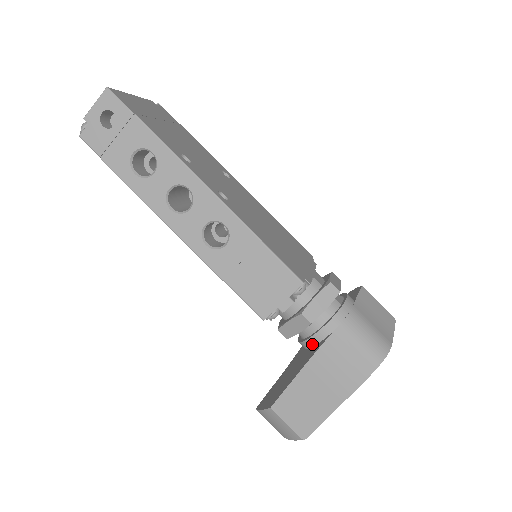
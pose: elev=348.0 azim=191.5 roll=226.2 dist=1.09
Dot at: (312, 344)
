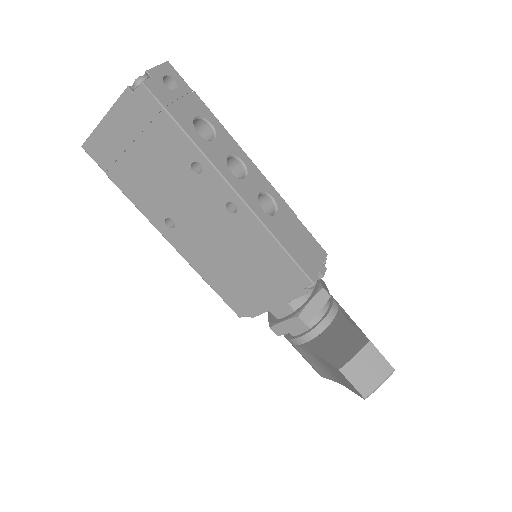
Dot at: (328, 323)
